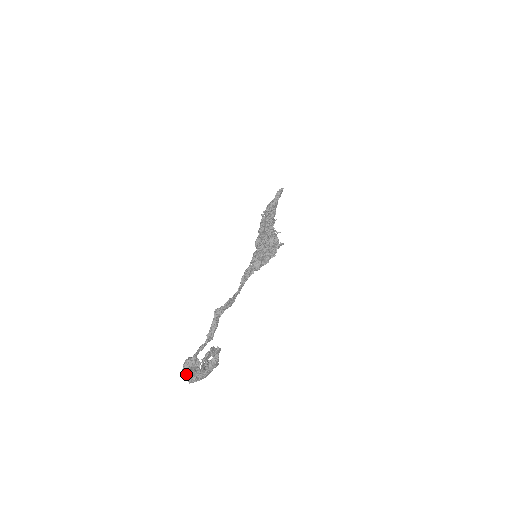
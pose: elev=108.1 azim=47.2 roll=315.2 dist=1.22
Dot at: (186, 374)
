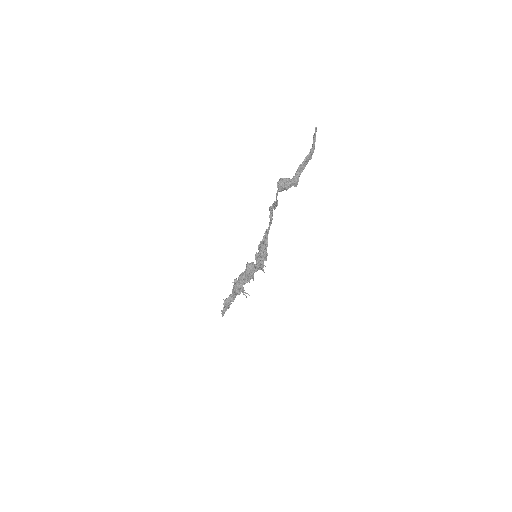
Dot at: (283, 180)
